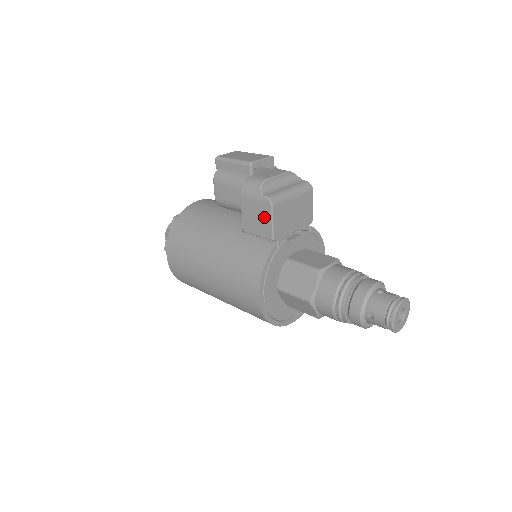
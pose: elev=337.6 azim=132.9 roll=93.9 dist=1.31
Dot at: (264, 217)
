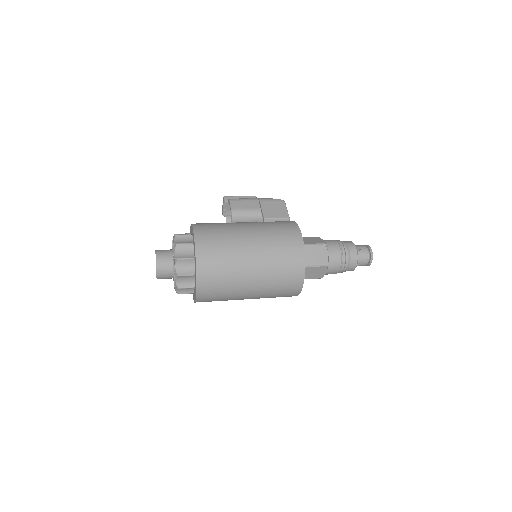
Dot at: (280, 208)
